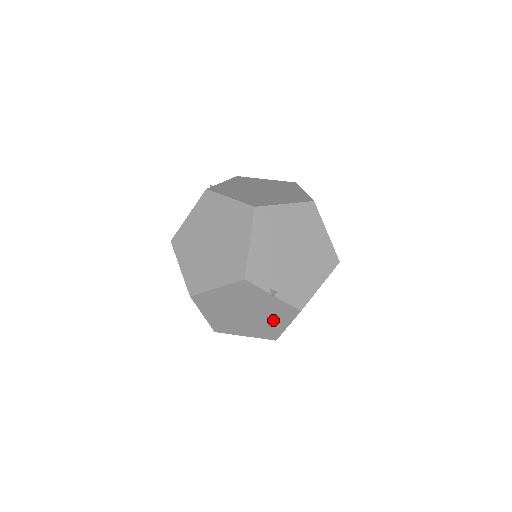
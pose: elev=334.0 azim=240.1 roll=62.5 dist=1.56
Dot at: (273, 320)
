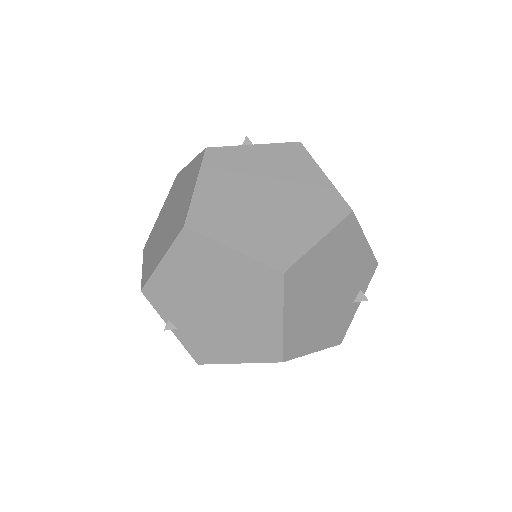
Dot at: occluded
